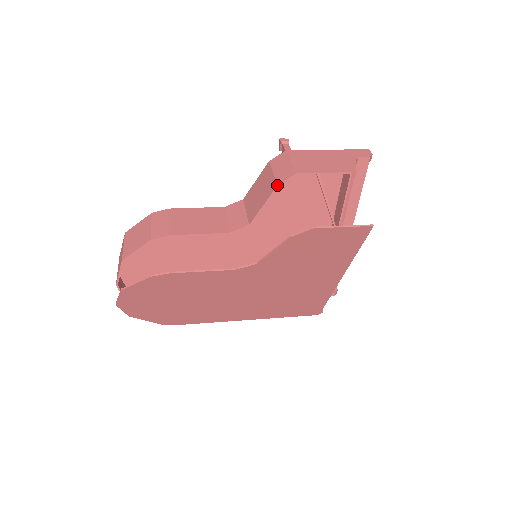
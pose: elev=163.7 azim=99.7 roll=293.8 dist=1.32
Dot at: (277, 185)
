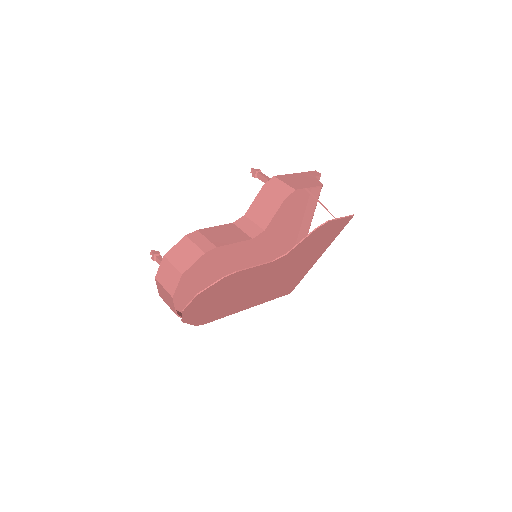
Dot at: (284, 199)
